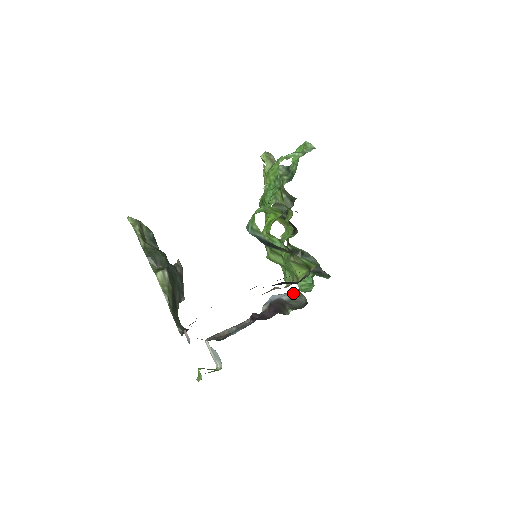
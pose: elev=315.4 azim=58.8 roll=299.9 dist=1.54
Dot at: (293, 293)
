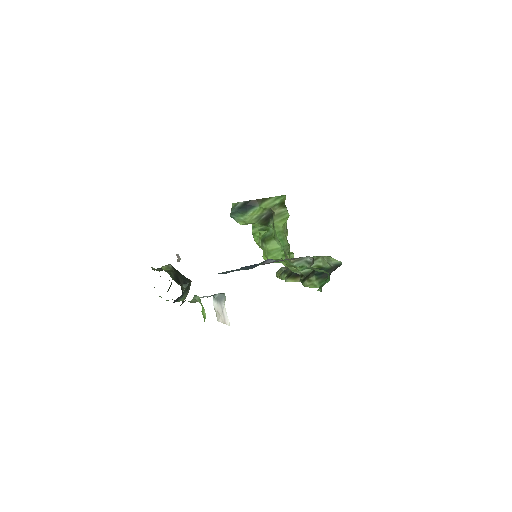
Dot at: occluded
